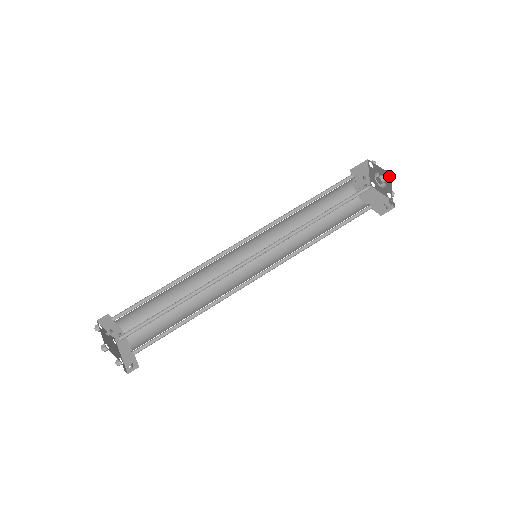
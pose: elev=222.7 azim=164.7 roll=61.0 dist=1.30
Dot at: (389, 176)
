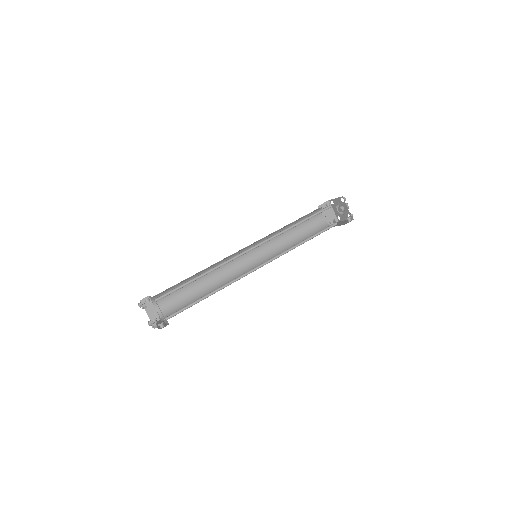
Dot at: occluded
